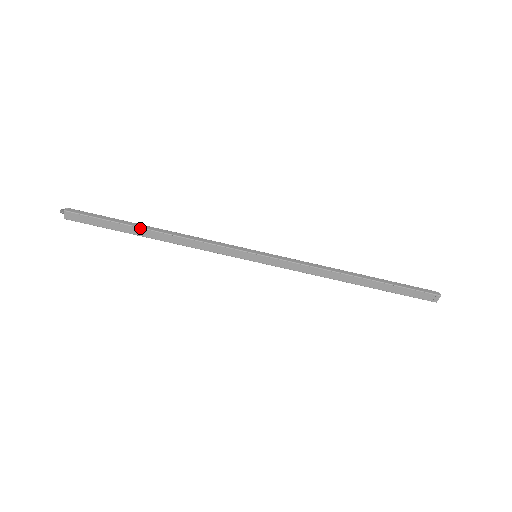
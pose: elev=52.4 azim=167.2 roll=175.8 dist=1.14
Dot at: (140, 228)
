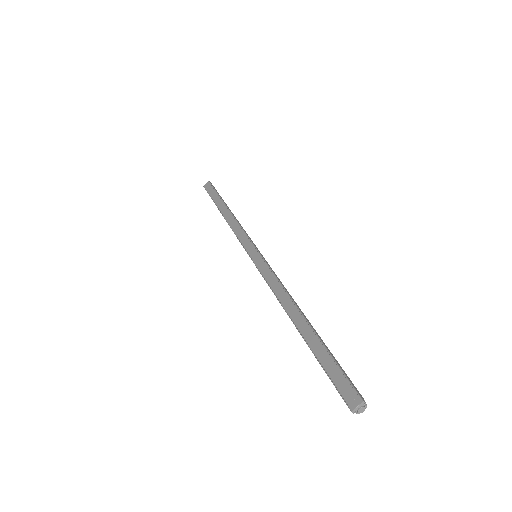
Dot at: (224, 203)
